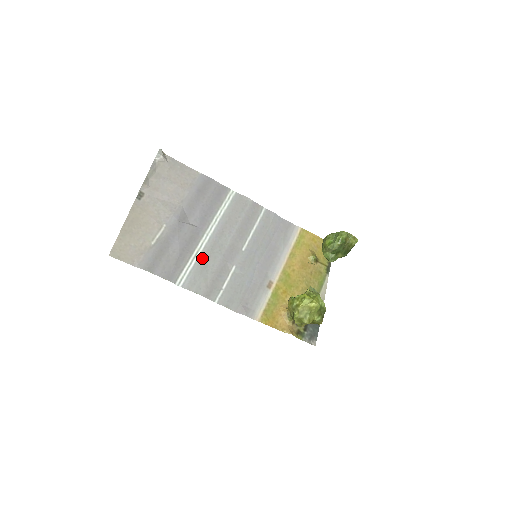
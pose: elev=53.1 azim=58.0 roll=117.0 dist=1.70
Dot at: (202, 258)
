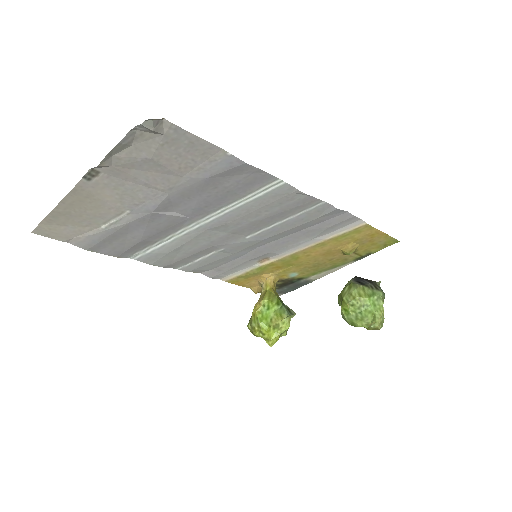
Dot at: (176, 242)
